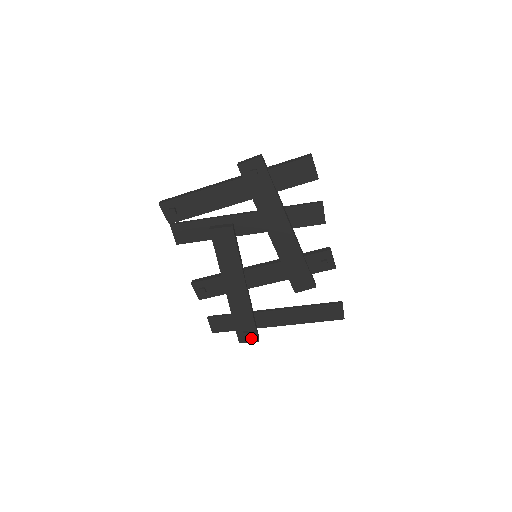
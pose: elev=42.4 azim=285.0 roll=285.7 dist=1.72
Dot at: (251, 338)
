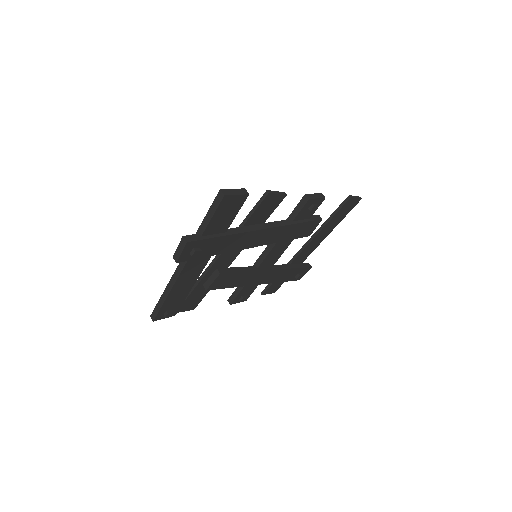
Dot at: (304, 272)
